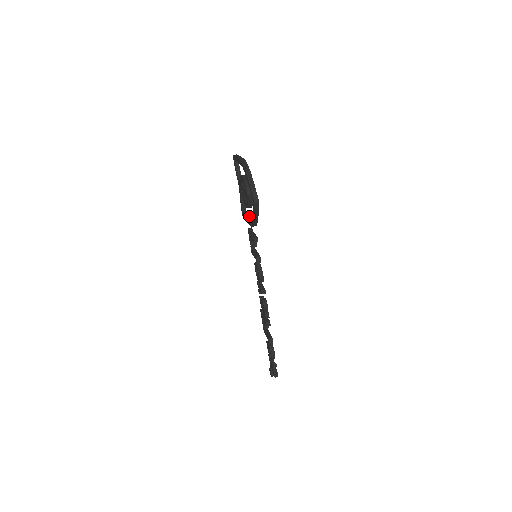
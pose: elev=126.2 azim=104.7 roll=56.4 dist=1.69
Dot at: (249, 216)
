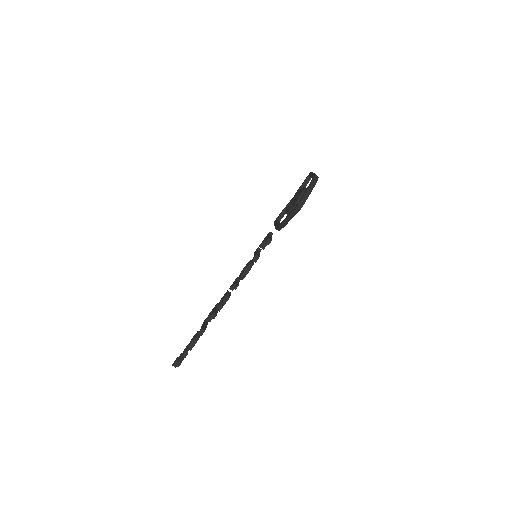
Dot at: occluded
